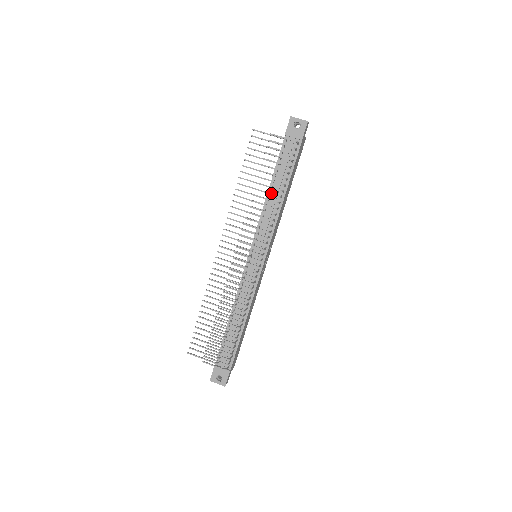
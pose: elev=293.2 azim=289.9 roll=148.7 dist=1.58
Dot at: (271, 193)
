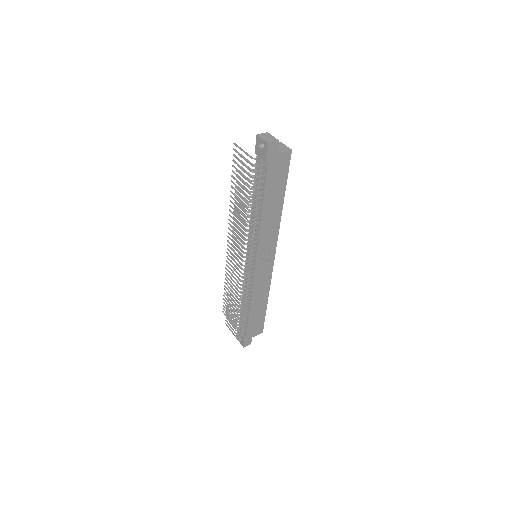
Dot at: (243, 211)
